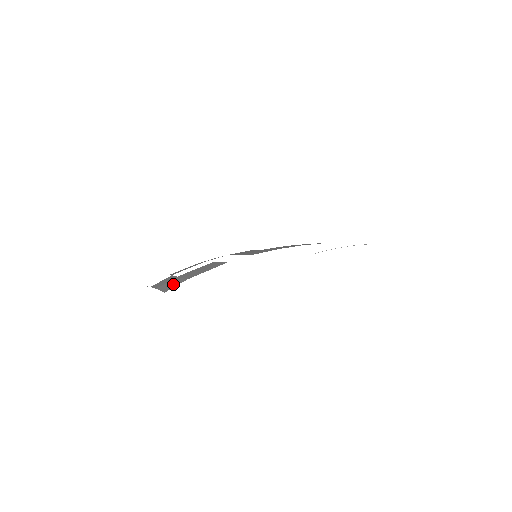
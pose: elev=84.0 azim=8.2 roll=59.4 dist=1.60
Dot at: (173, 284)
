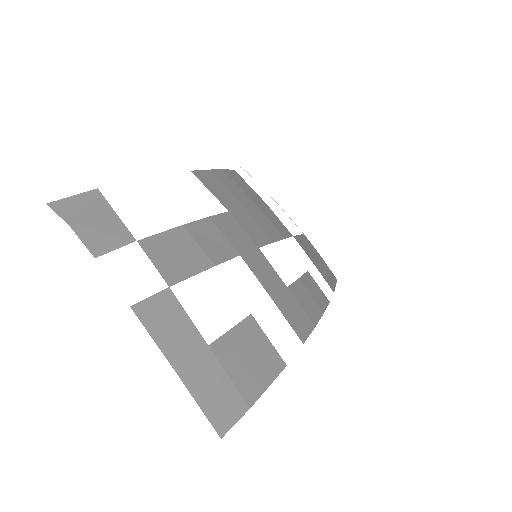
Dot at: (223, 401)
